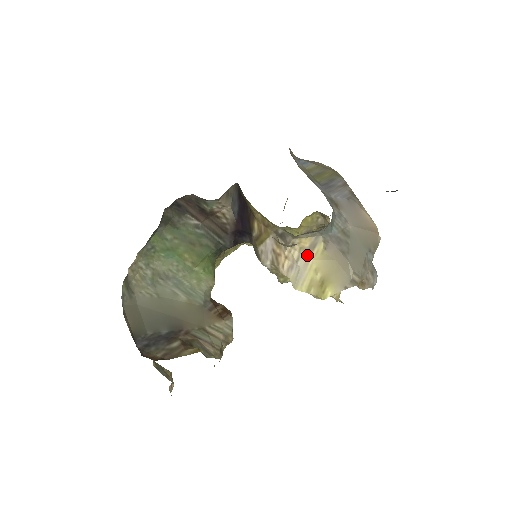
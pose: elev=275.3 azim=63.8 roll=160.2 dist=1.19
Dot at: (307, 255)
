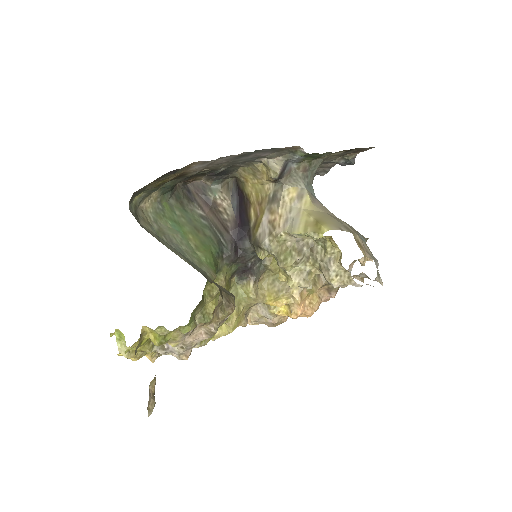
Dot at: (297, 205)
